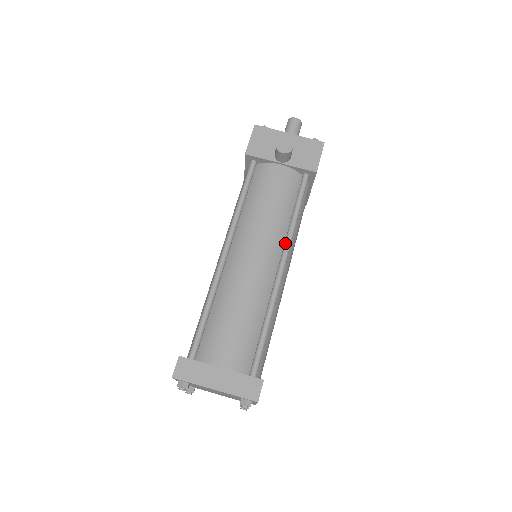
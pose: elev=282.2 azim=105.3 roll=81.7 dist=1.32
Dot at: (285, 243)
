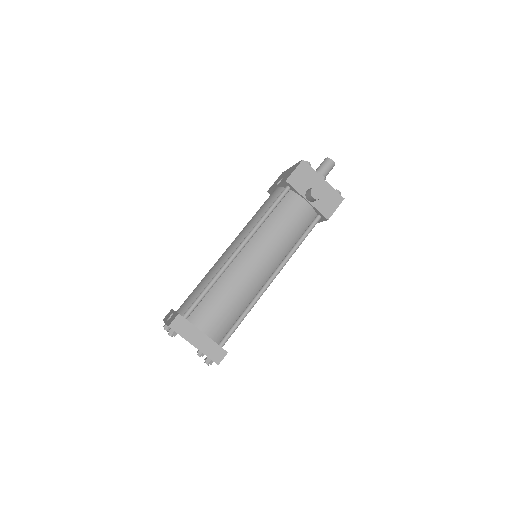
Dot at: (282, 262)
